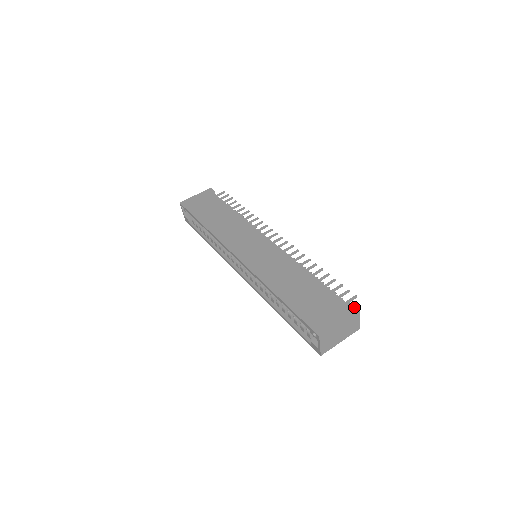
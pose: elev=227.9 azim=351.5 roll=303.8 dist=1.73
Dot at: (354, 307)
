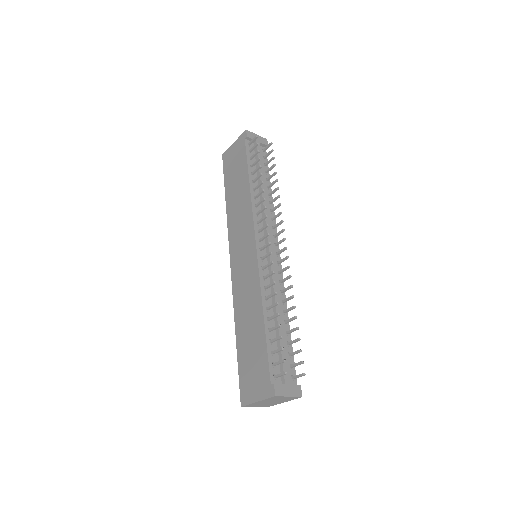
Dot at: (272, 391)
